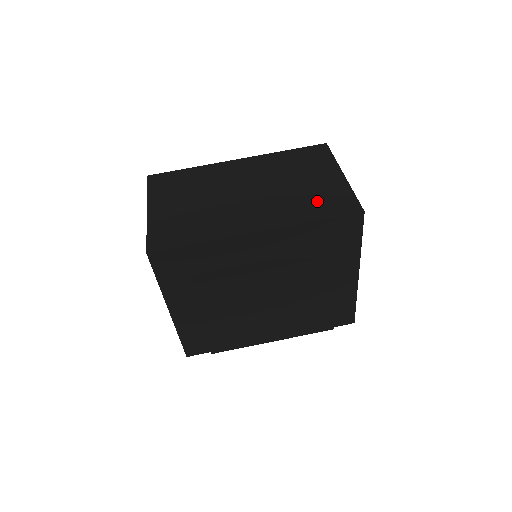
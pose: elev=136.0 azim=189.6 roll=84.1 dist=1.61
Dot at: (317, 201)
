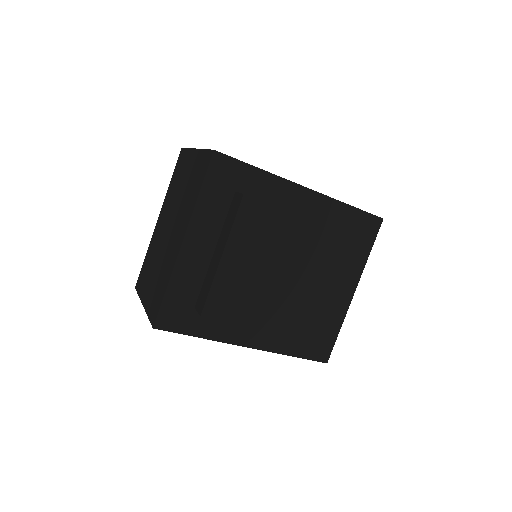
Dot at: occluded
